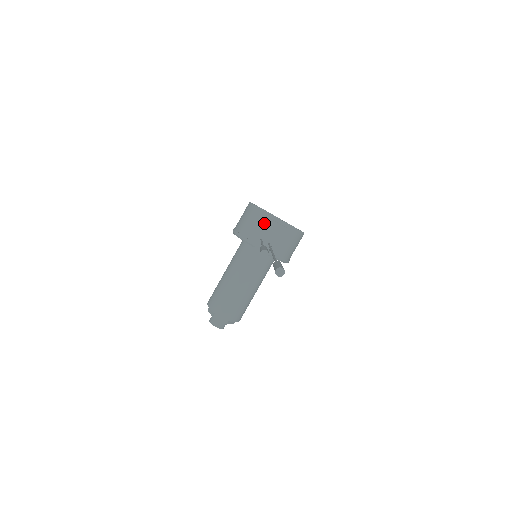
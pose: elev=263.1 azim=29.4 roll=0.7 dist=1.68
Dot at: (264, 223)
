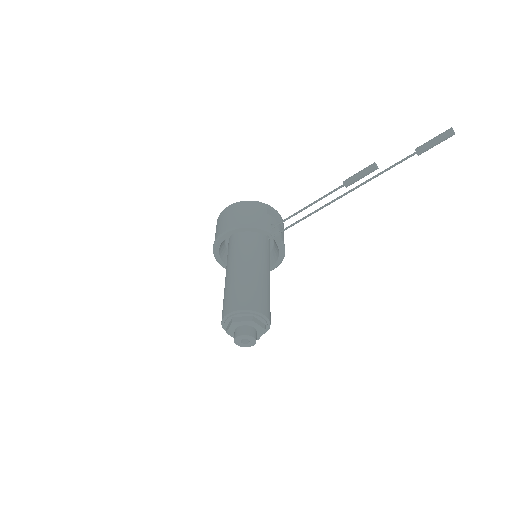
Dot at: (267, 212)
